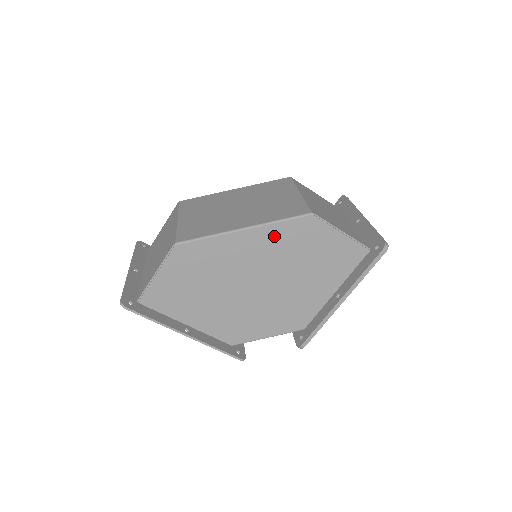
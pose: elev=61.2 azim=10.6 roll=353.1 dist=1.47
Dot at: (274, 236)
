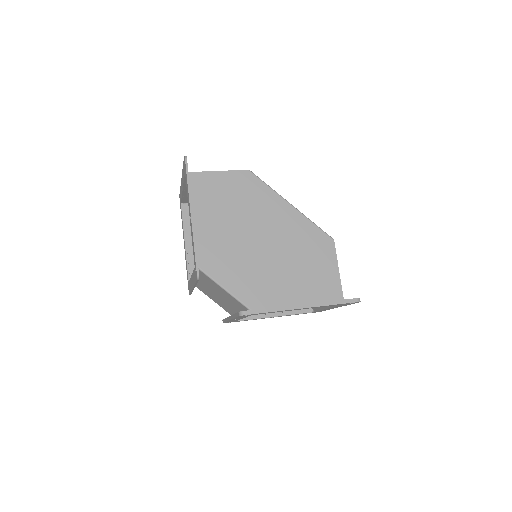
Dot at: (302, 227)
